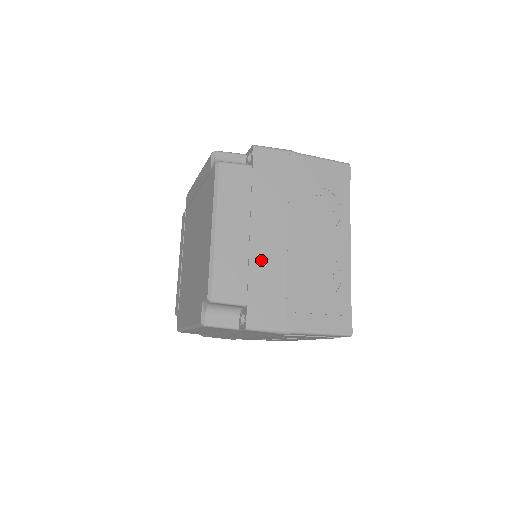
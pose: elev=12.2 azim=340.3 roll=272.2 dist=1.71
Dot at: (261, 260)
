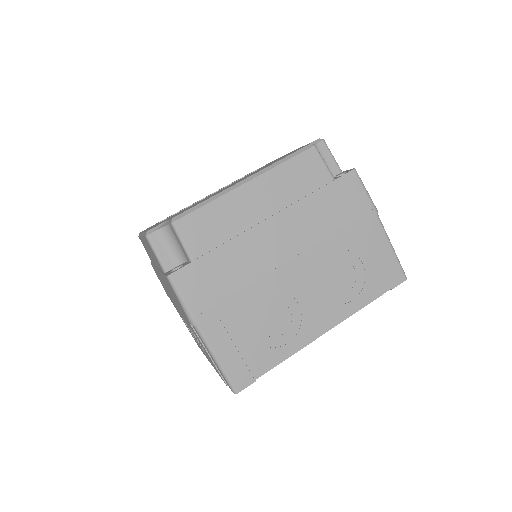
Dot at: (247, 247)
